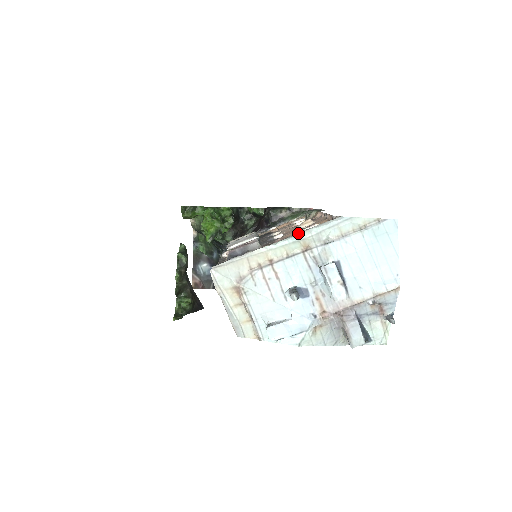
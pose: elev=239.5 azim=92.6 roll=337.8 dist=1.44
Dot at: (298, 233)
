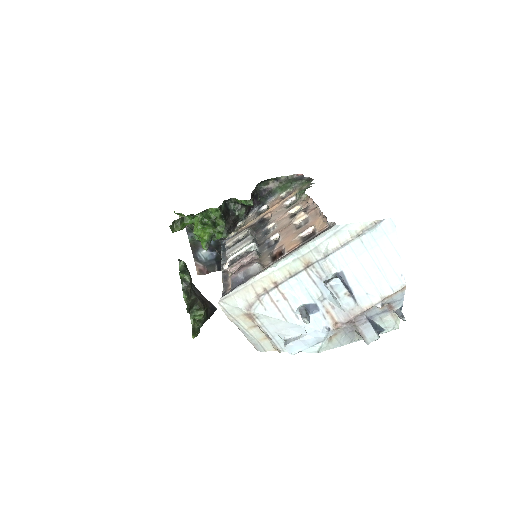
Dot at: (296, 250)
